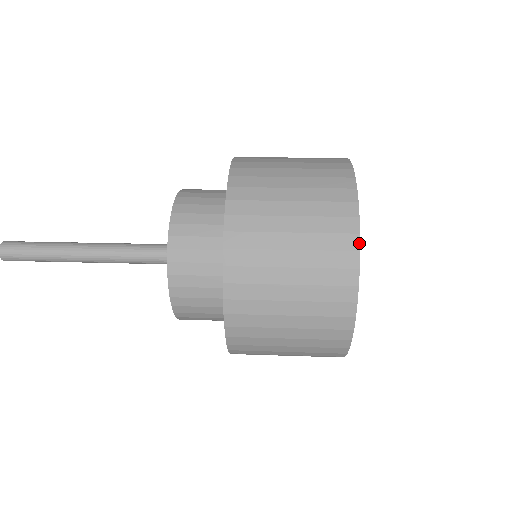
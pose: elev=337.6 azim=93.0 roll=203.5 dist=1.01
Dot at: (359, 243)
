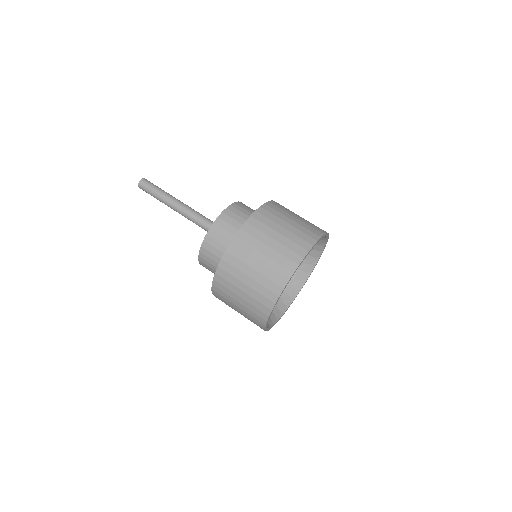
Dot at: (291, 277)
